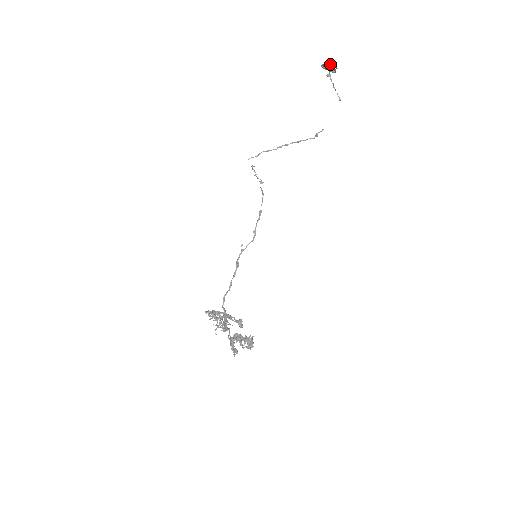
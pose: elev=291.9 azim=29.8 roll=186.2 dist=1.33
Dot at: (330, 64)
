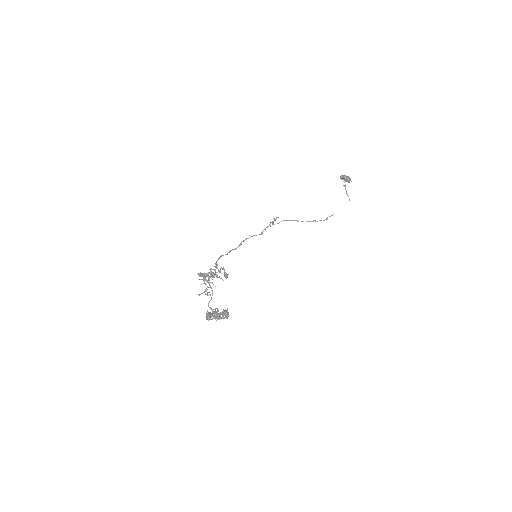
Dot at: occluded
